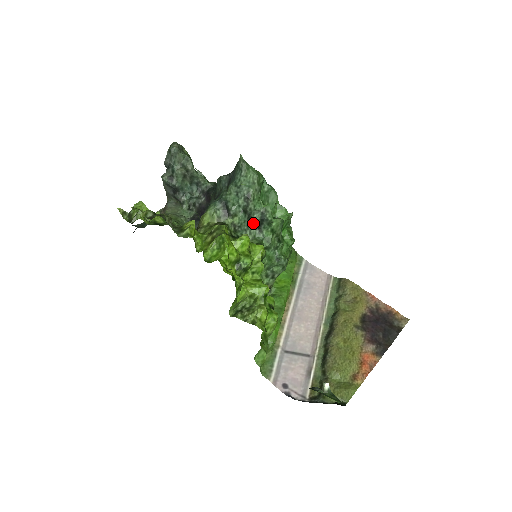
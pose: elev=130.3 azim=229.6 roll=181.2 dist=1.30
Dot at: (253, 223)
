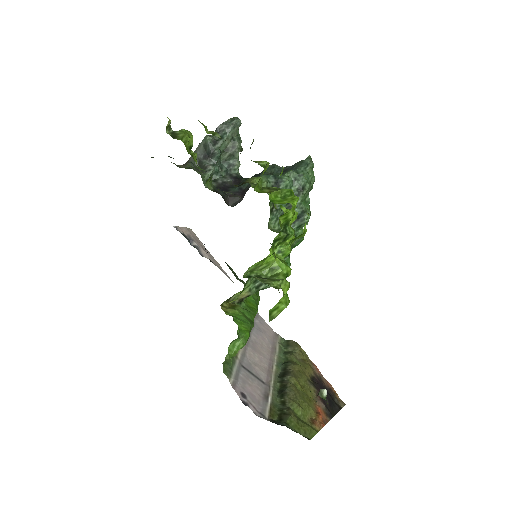
Dot at: occluded
